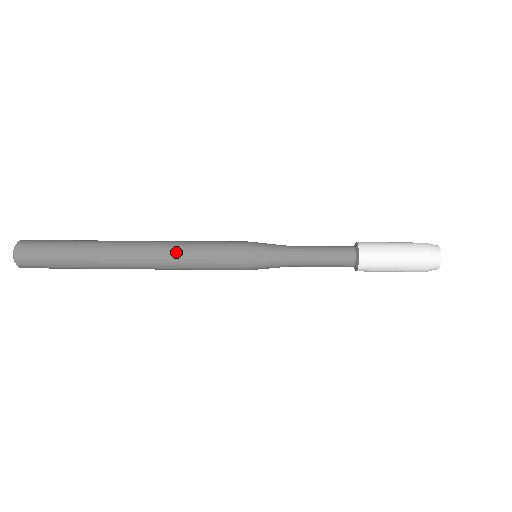
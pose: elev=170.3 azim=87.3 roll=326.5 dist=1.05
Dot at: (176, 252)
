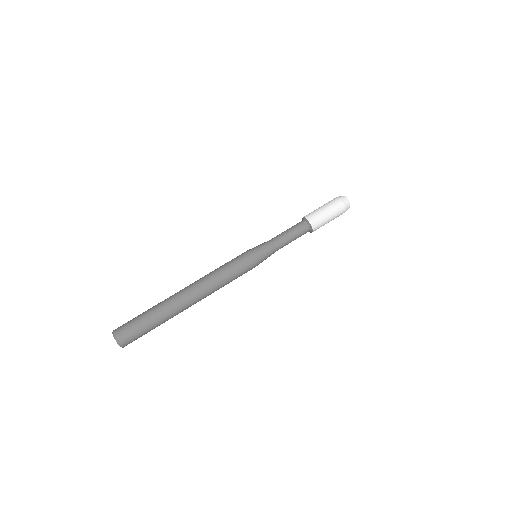
Dot at: occluded
